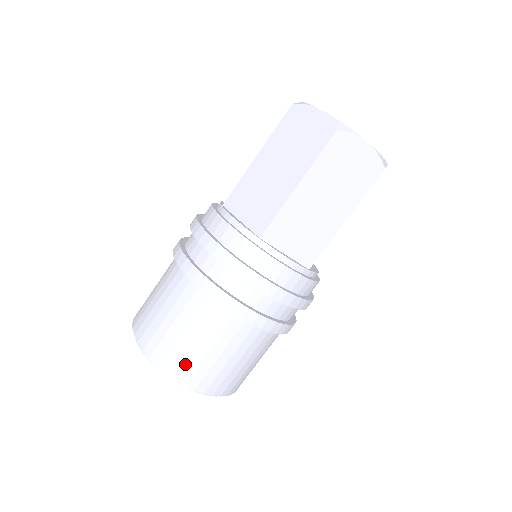
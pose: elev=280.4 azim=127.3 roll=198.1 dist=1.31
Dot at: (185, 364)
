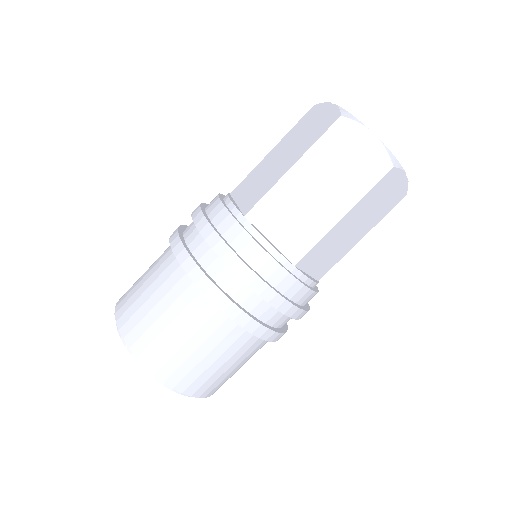
Dot at: (142, 333)
